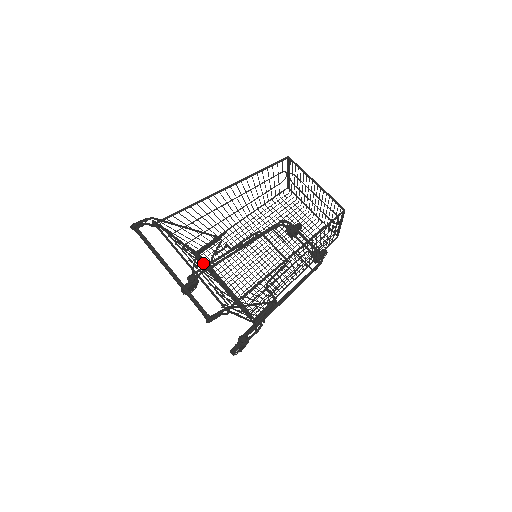
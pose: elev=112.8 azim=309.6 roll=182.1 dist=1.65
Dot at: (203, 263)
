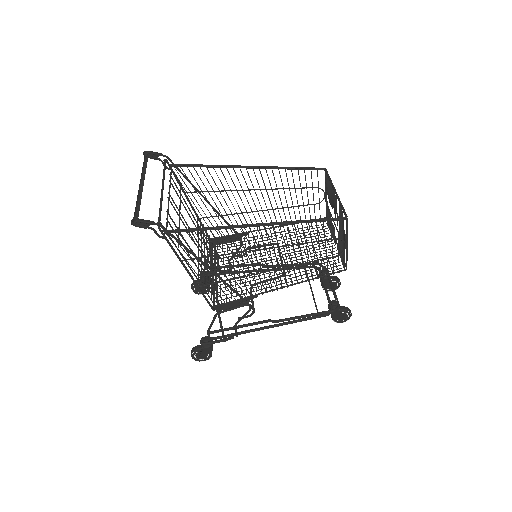
Dot at: (201, 234)
